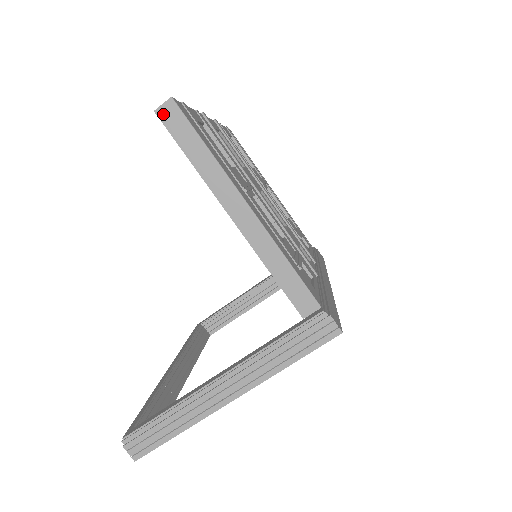
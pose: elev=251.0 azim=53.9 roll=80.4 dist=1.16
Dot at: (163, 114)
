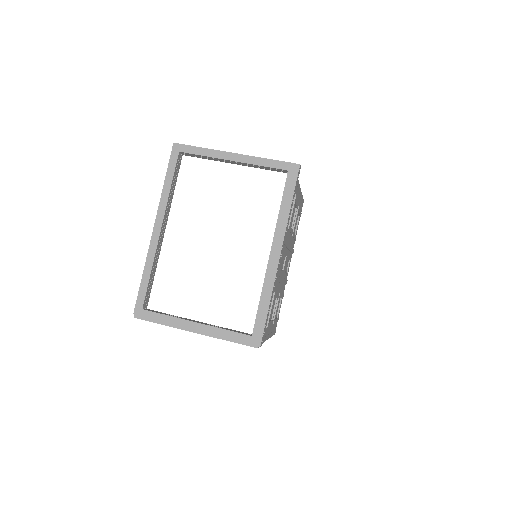
Dot at: occluded
